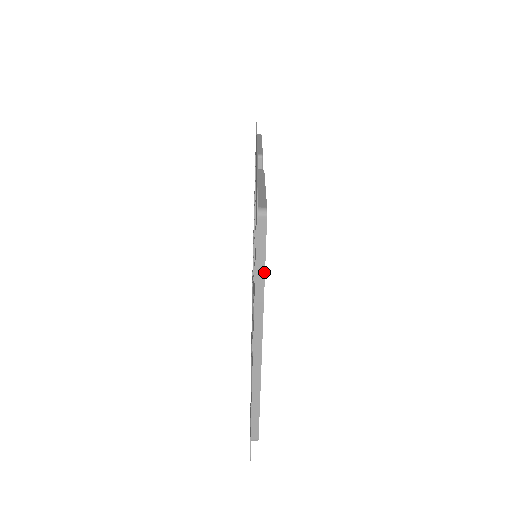
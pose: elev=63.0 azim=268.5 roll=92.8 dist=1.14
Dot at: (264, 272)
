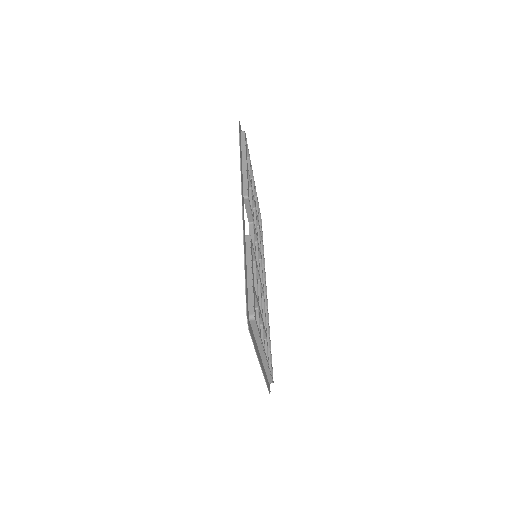
Dot at: (259, 336)
